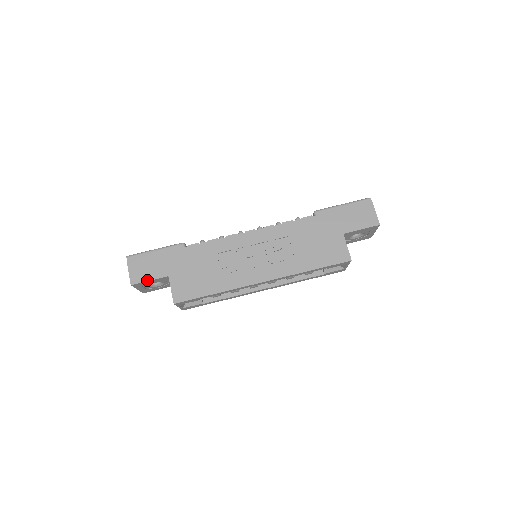
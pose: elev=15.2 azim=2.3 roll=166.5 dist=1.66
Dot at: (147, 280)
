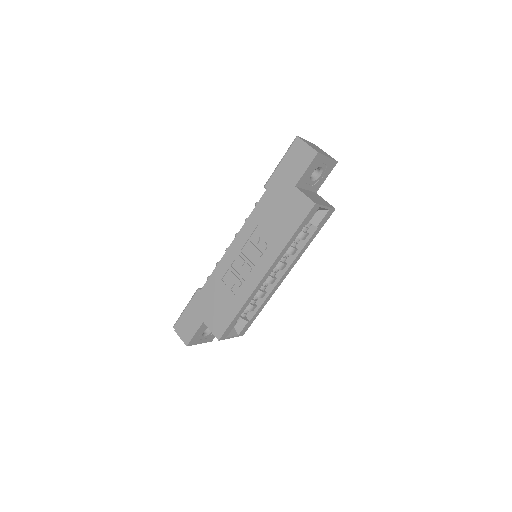
Dot at: (193, 335)
